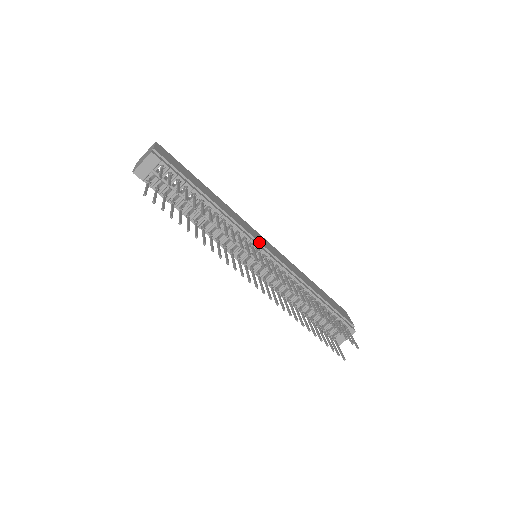
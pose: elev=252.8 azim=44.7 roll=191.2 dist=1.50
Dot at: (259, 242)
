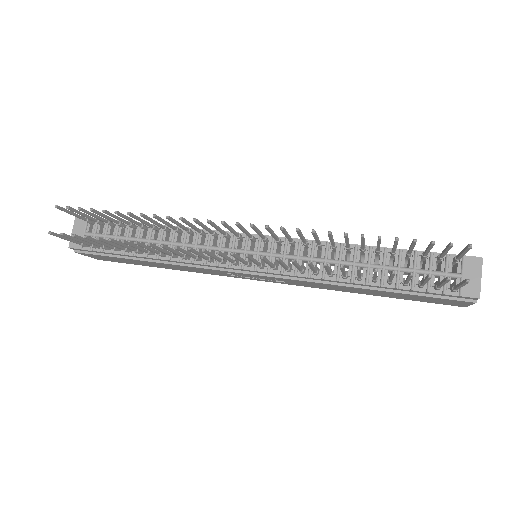
Dot at: (242, 233)
